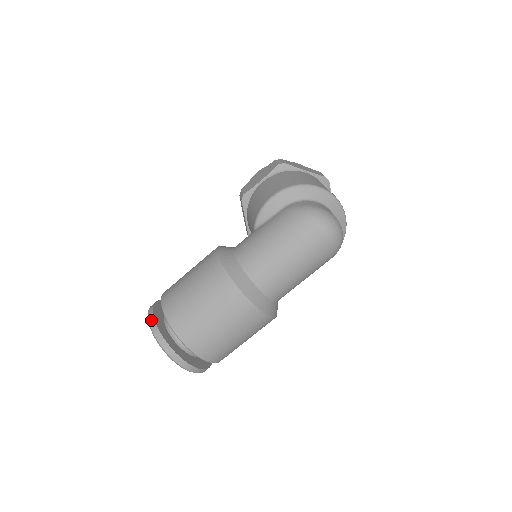
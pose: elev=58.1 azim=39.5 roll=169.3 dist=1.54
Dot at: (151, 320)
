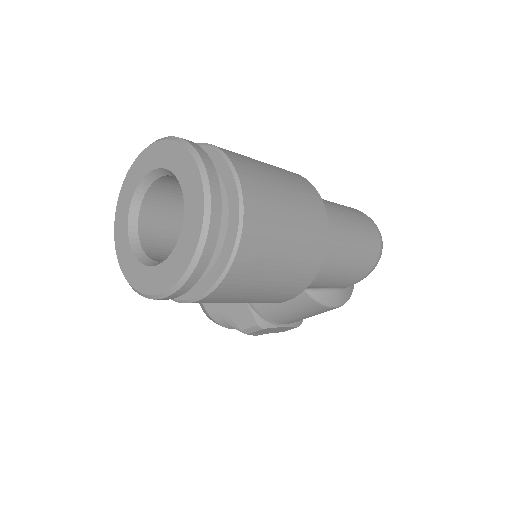
Dot at: occluded
